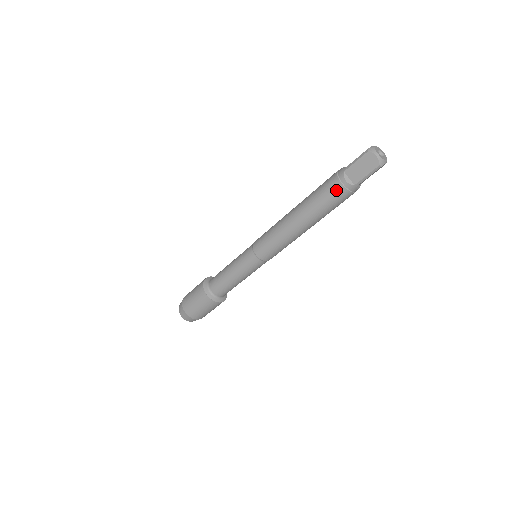
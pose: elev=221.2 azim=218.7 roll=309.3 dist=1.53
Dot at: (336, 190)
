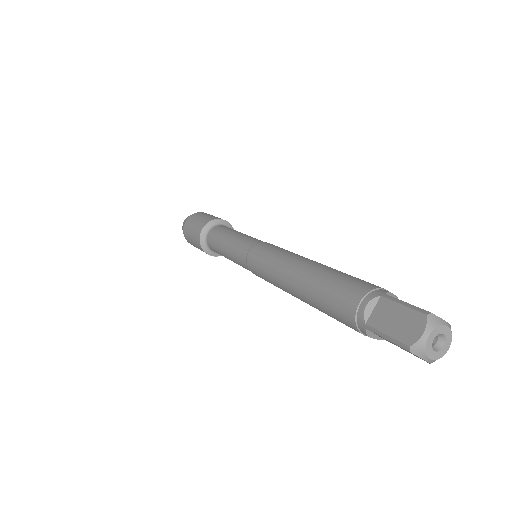
Dot at: occluded
